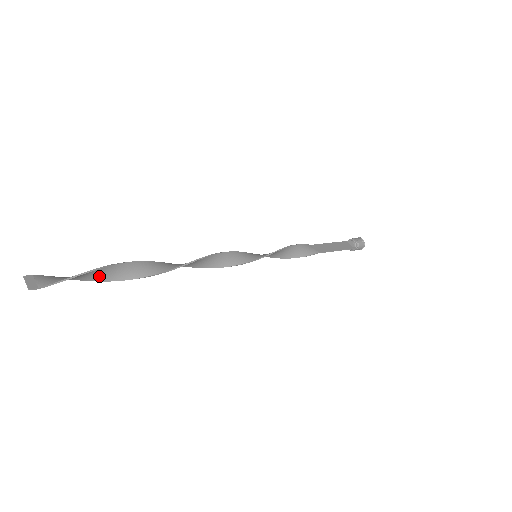
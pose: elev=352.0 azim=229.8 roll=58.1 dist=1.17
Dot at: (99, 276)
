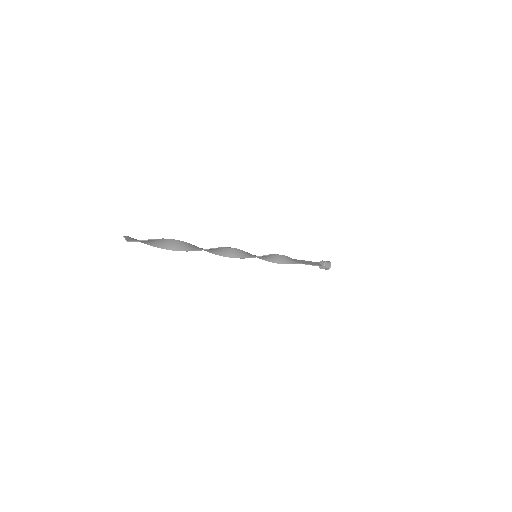
Dot at: (163, 245)
